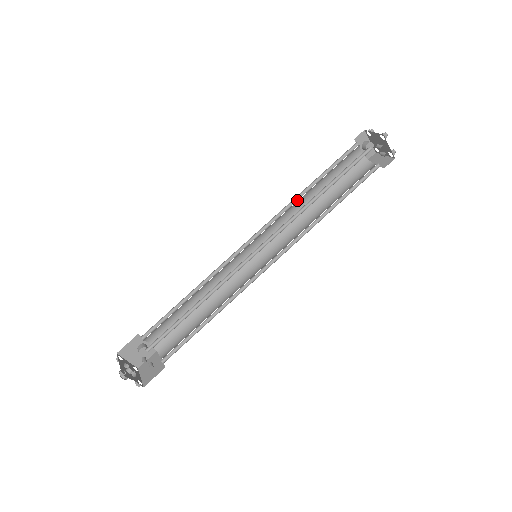
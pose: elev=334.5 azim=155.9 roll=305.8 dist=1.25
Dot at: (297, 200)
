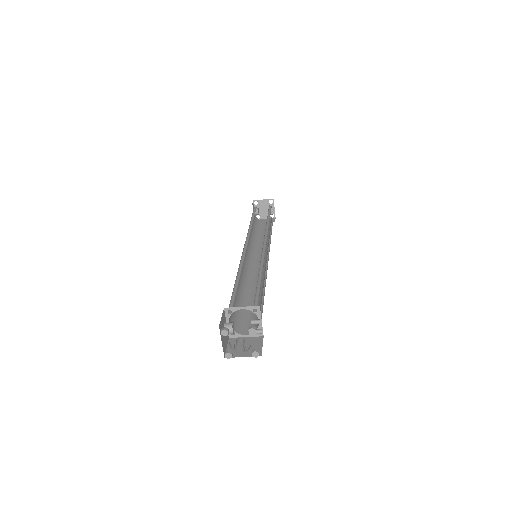
Dot at: (251, 228)
